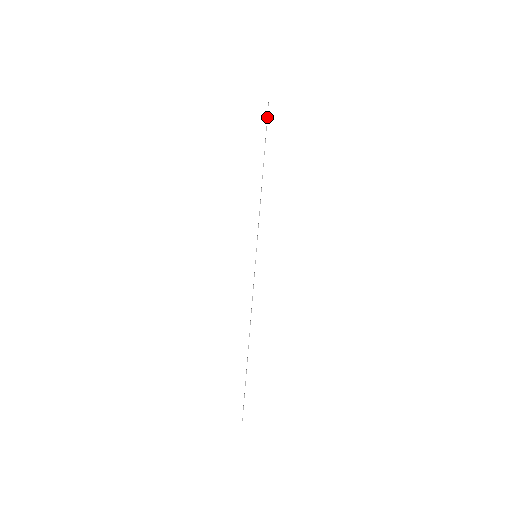
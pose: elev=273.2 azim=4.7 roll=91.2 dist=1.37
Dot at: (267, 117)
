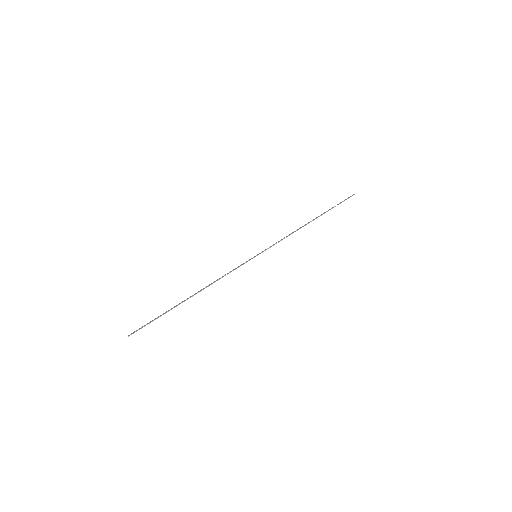
Dot at: occluded
